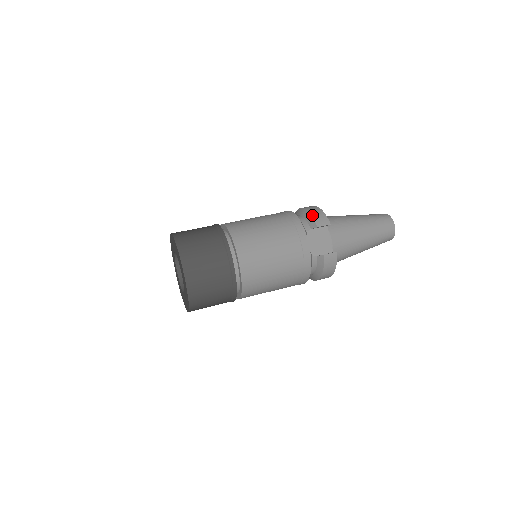
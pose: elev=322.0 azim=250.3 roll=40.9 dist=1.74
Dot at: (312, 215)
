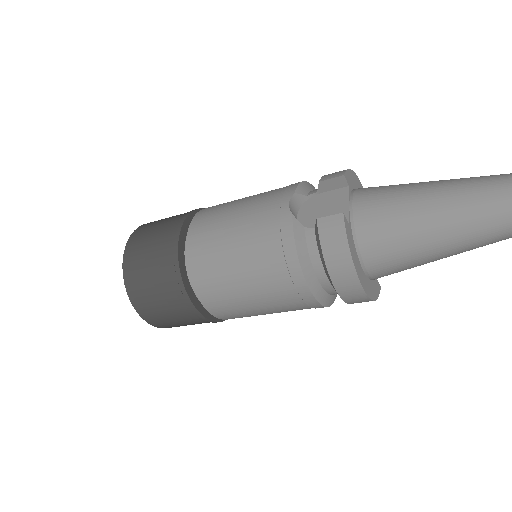
Dot at: occluded
